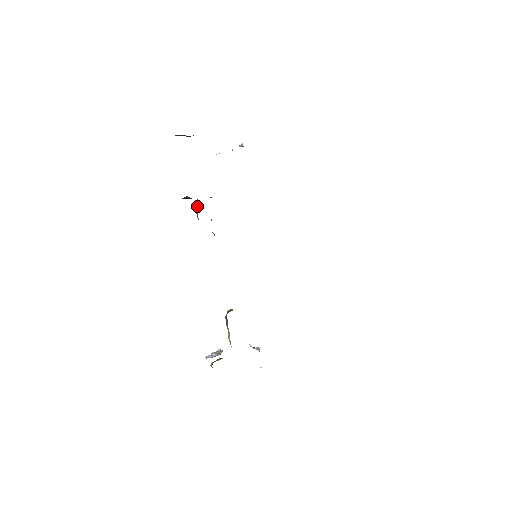
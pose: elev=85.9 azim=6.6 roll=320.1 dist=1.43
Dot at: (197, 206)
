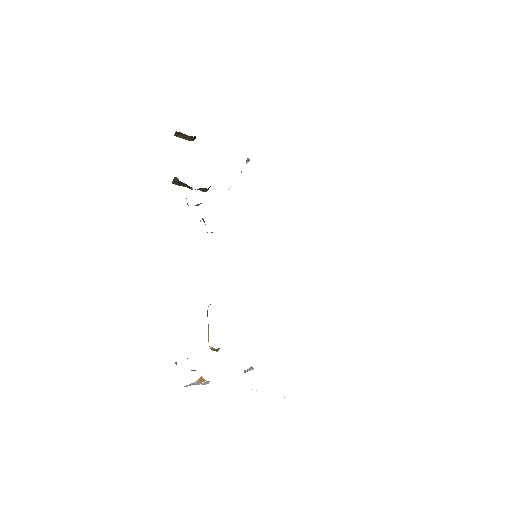
Dot at: occluded
